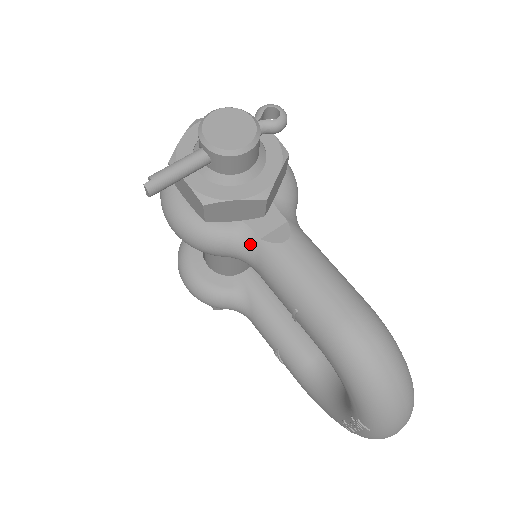
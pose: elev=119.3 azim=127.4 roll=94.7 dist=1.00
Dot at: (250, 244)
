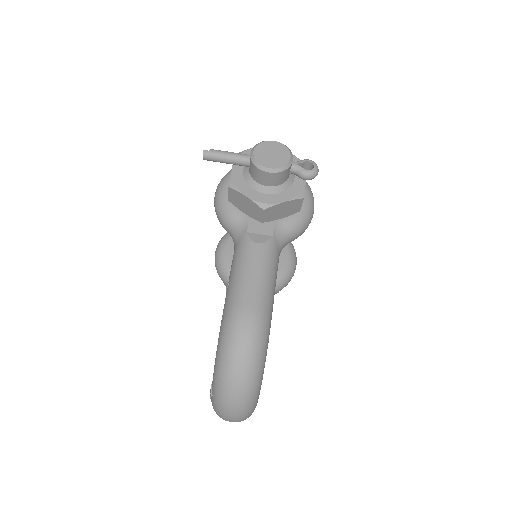
Dot at: (241, 231)
